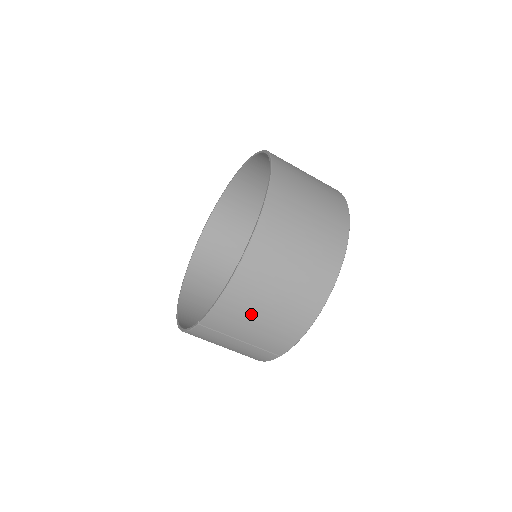
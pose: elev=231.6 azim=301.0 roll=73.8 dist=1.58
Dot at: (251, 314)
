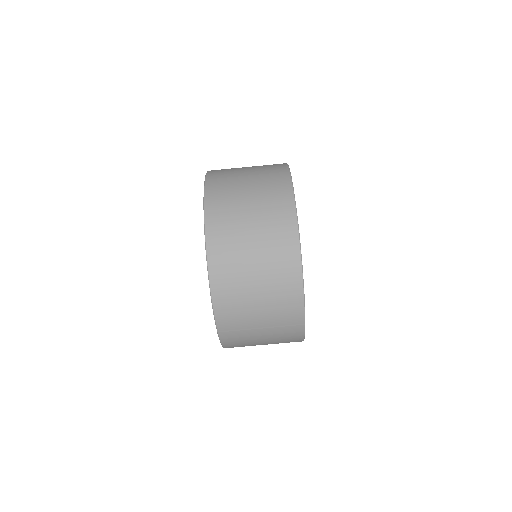
Dot at: (246, 300)
